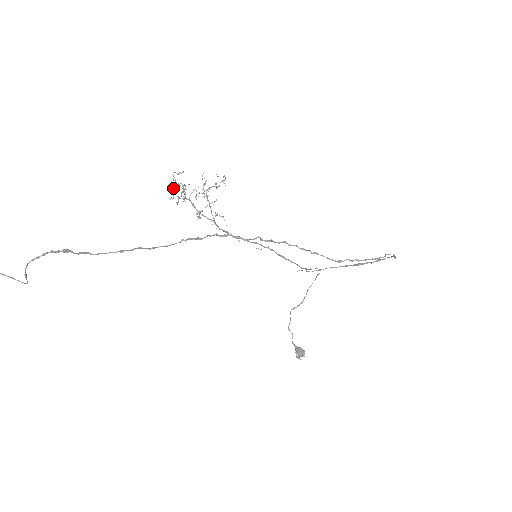
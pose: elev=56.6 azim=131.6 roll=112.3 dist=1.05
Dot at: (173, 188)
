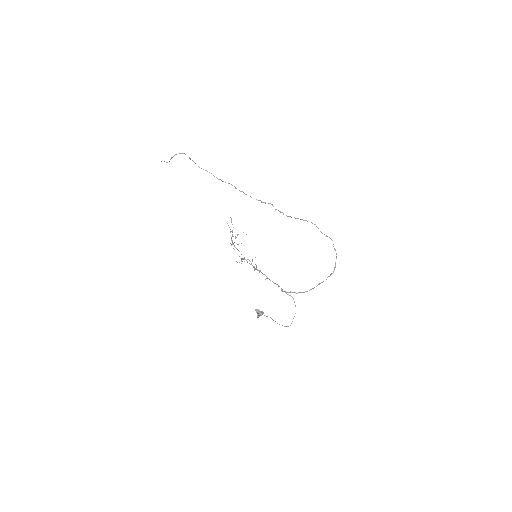
Dot at: occluded
